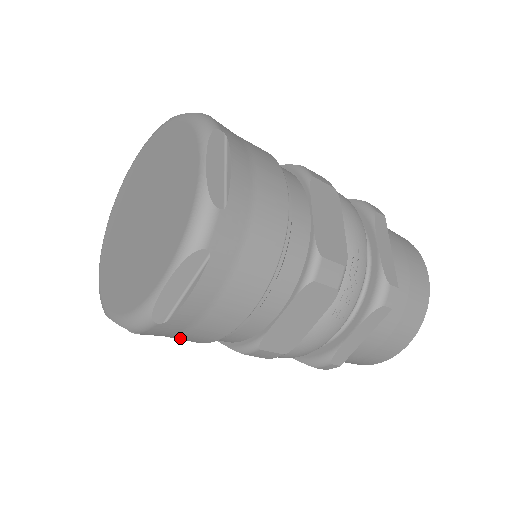
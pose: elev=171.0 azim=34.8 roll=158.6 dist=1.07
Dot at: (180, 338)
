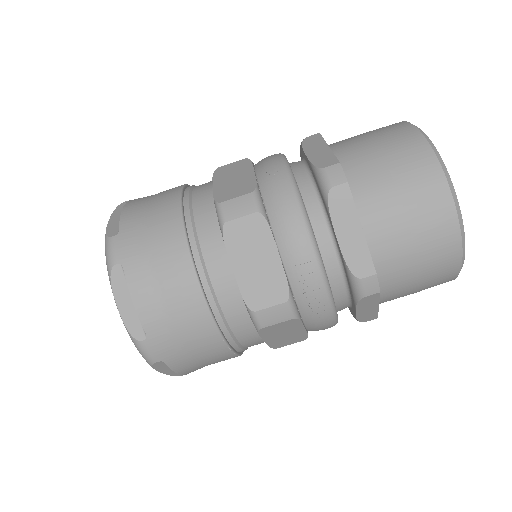
Dot at: occluded
